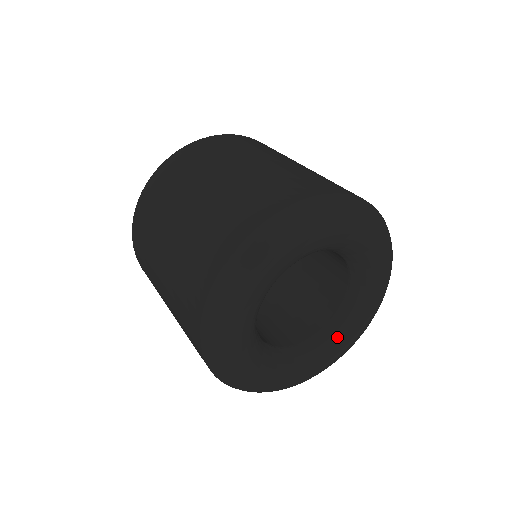
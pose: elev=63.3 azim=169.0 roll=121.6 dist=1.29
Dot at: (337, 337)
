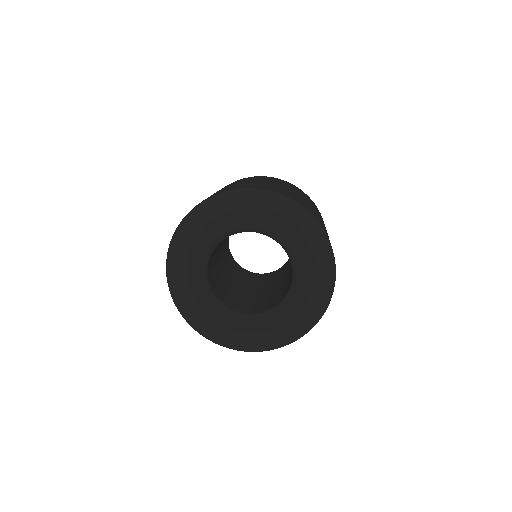
Dot at: (275, 319)
